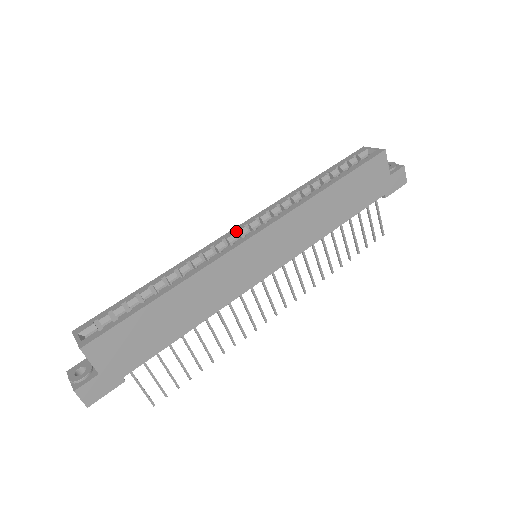
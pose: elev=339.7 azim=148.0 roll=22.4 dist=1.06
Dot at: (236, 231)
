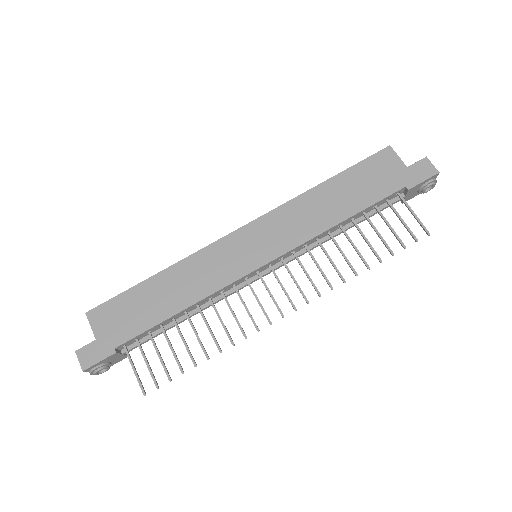
Dot at: occluded
